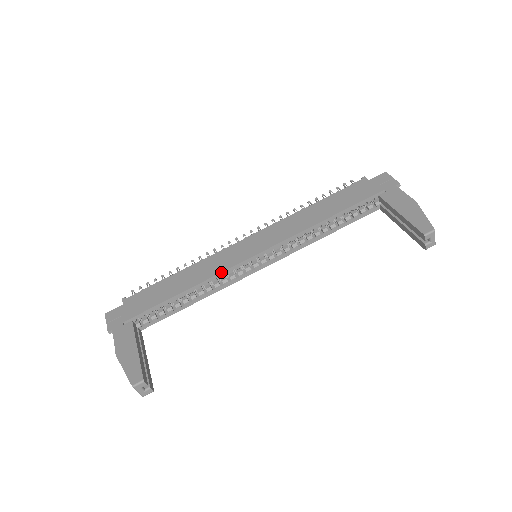
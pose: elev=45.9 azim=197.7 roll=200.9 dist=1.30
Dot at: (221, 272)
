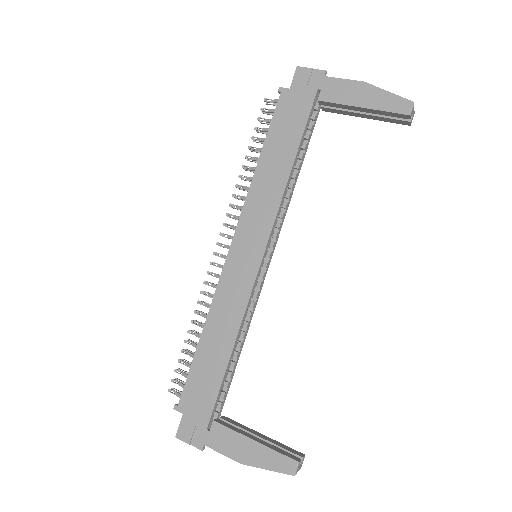
Dot at: (247, 303)
